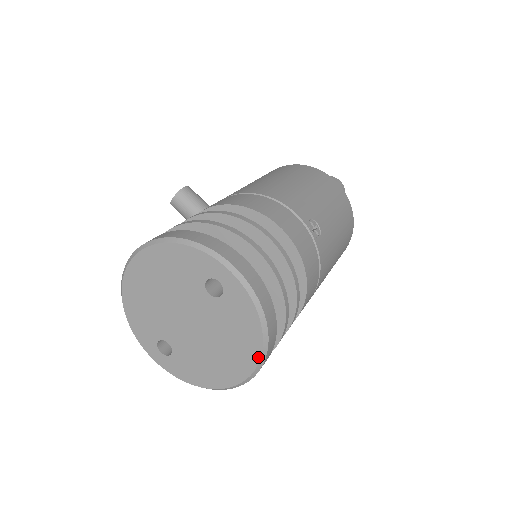
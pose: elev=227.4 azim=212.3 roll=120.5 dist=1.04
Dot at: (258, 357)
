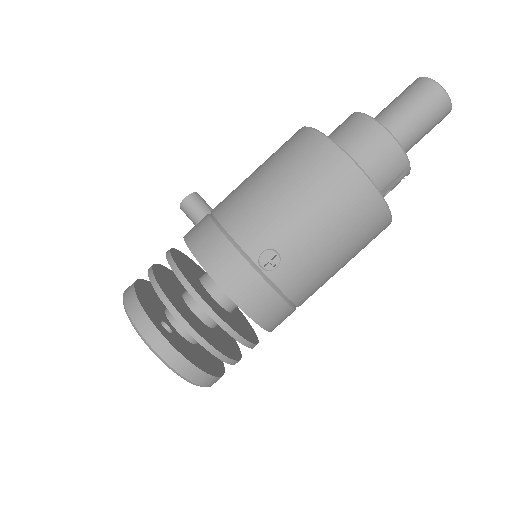
Dot at: occluded
